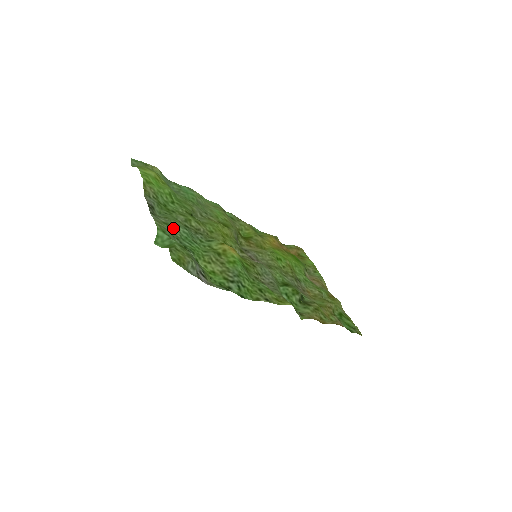
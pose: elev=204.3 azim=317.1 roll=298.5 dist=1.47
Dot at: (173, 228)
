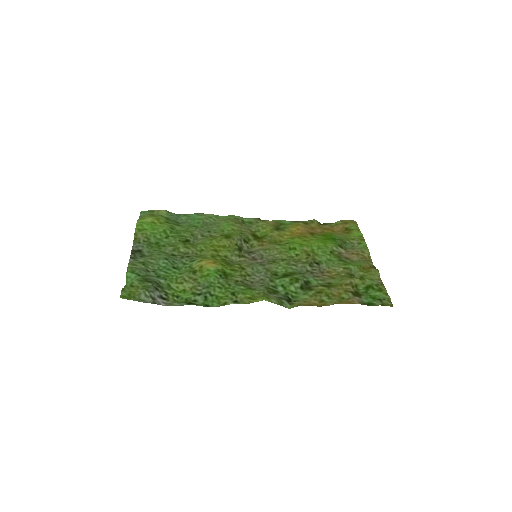
Dot at: (152, 263)
